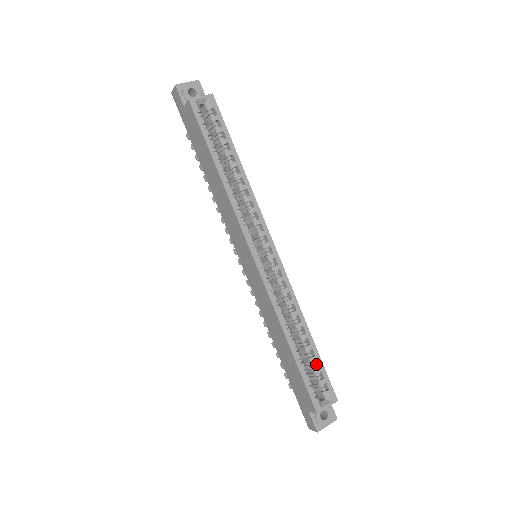
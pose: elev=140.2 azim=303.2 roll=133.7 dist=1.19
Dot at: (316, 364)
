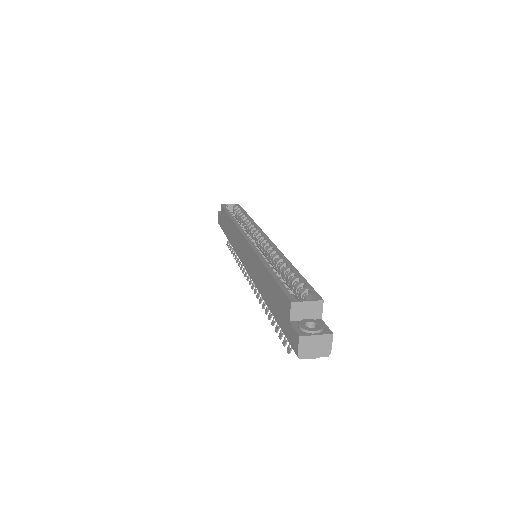
Dot at: occluded
